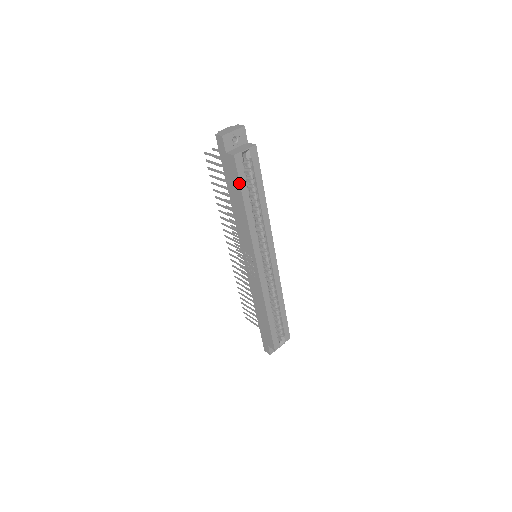
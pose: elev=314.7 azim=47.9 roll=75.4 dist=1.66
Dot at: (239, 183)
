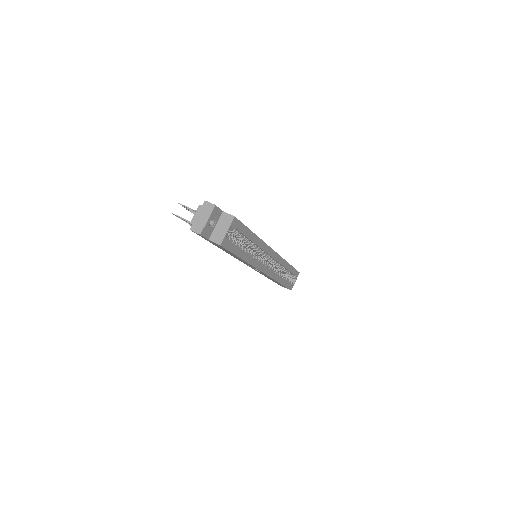
Dot at: occluded
